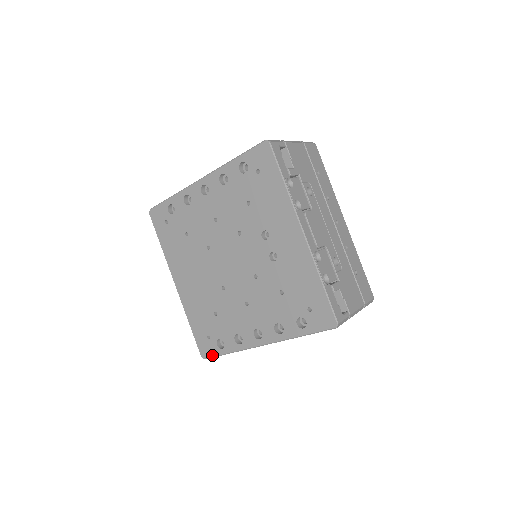
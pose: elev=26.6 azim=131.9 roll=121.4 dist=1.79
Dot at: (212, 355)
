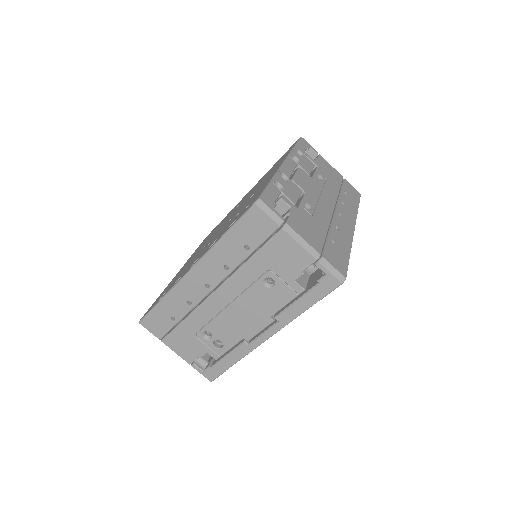
Dot at: (148, 312)
